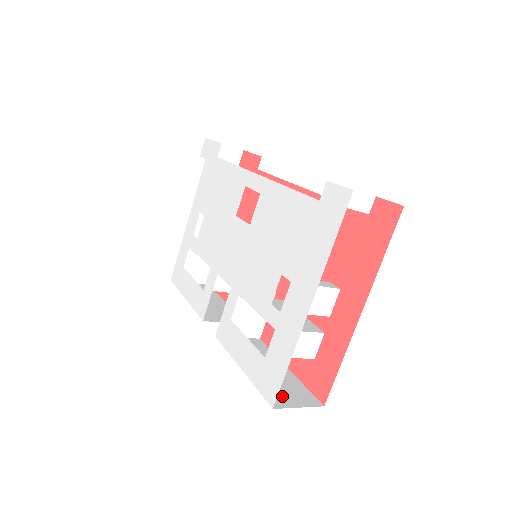
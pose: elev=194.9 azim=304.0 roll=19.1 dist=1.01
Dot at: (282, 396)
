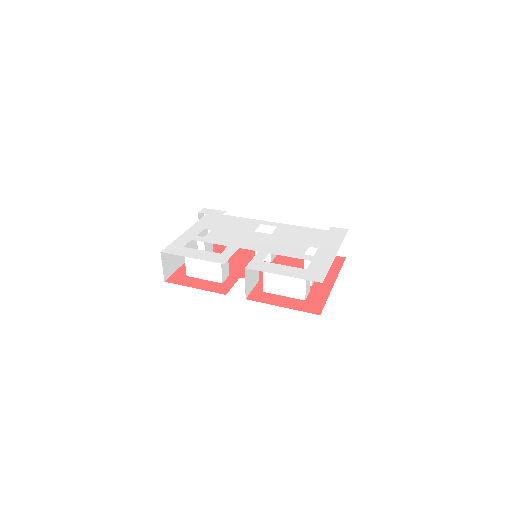
Dot at: occluded
